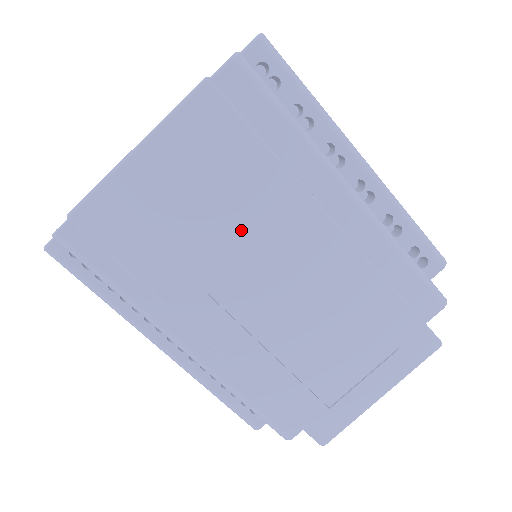
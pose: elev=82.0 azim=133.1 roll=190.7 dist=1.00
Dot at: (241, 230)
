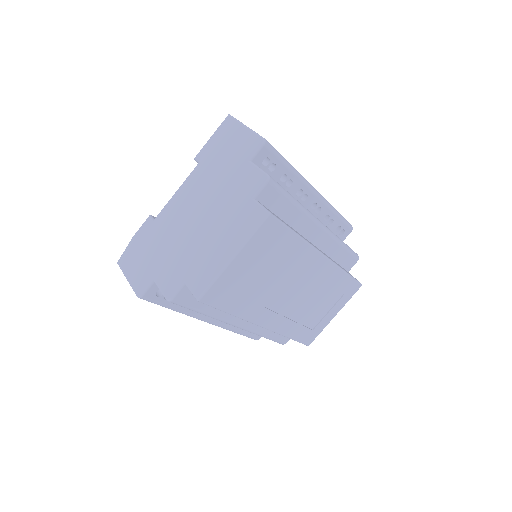
Dot at: (281, 274)
